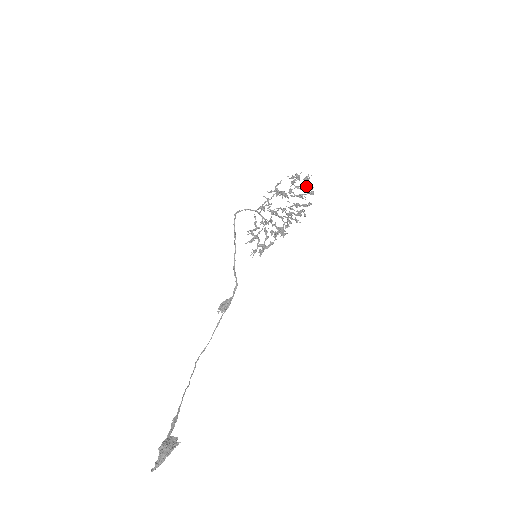
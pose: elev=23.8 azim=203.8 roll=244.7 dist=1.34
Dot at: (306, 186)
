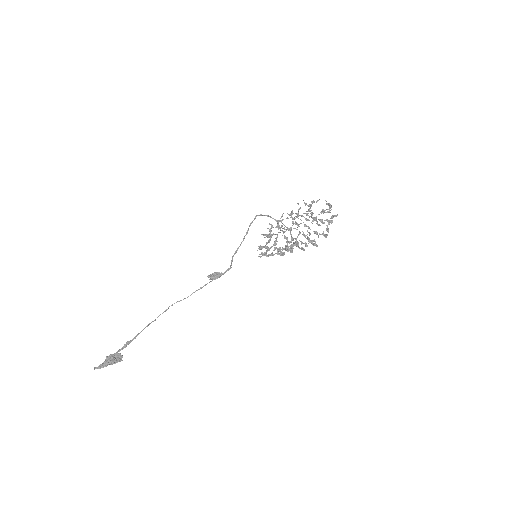
Dot at: (327, 225)
